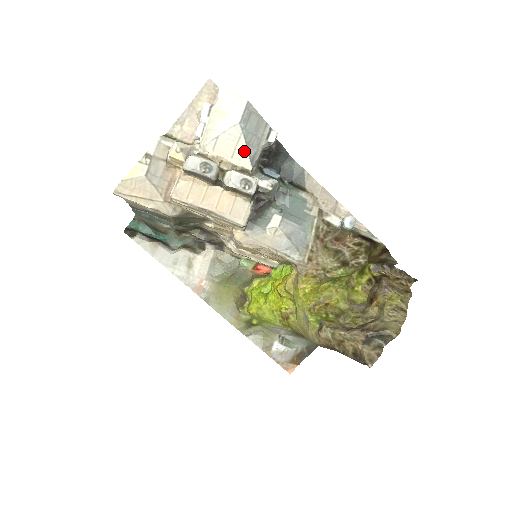
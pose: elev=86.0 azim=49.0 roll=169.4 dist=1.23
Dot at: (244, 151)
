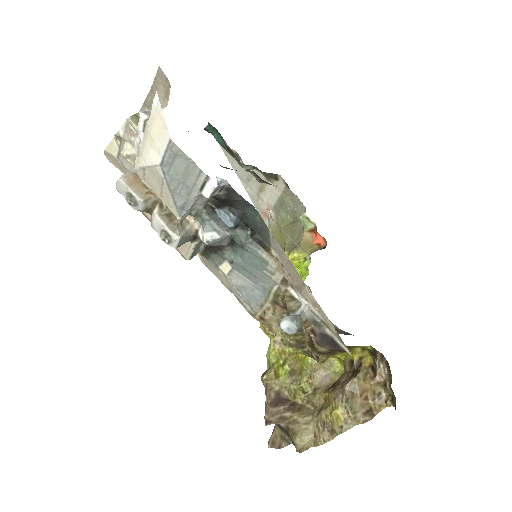
Dot at: (169, 197)
